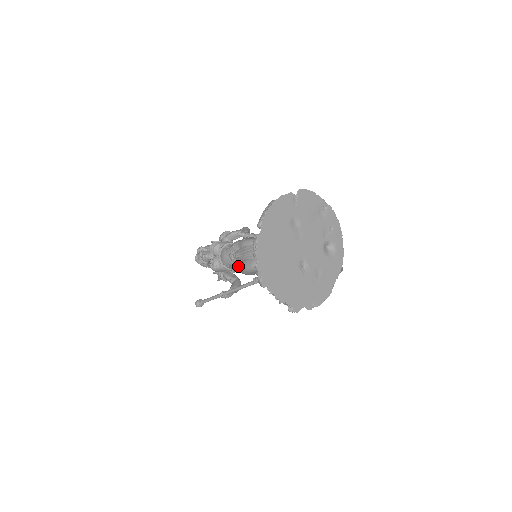
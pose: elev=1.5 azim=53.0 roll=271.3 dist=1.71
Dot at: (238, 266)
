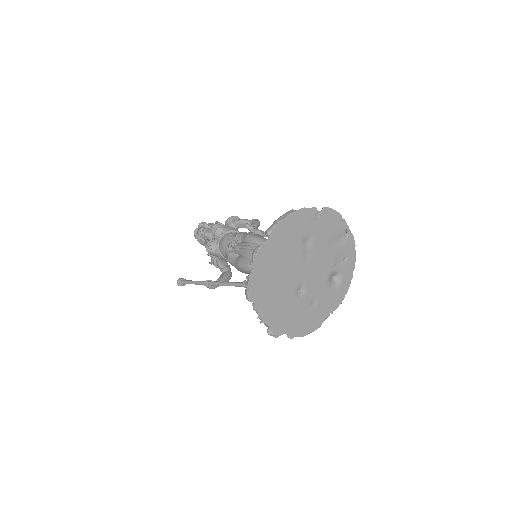
Dot at: (234, 259)
